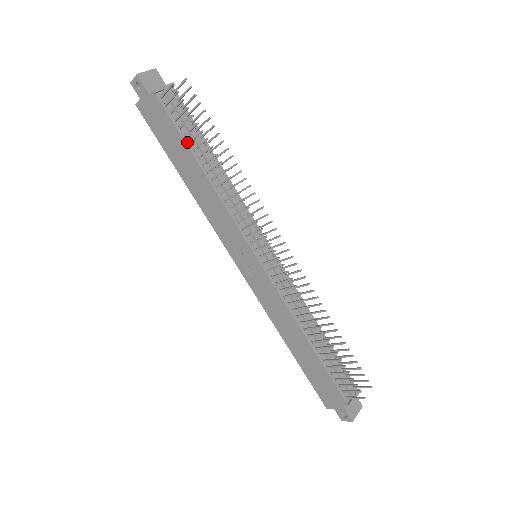
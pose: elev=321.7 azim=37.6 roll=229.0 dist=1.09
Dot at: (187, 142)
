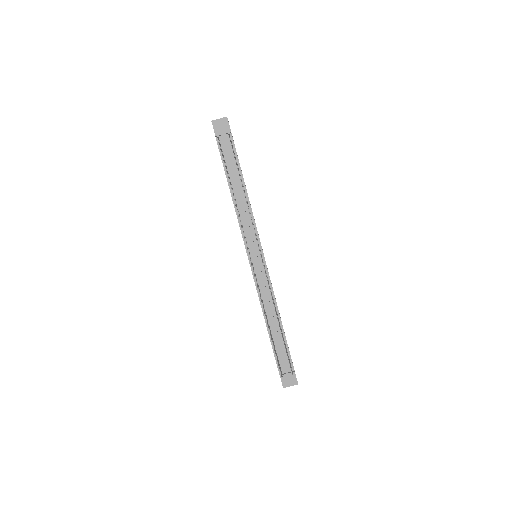
Dot at: (226, 172)
